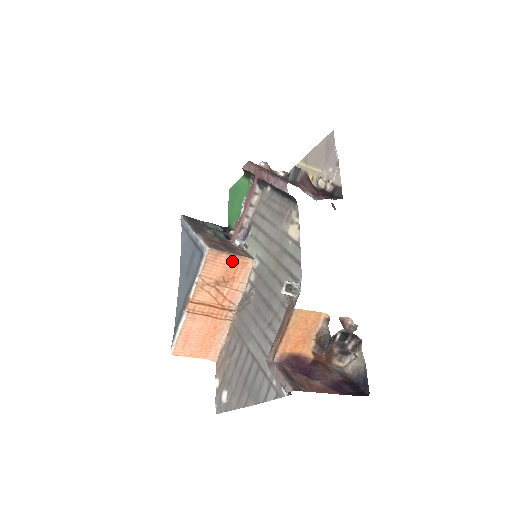
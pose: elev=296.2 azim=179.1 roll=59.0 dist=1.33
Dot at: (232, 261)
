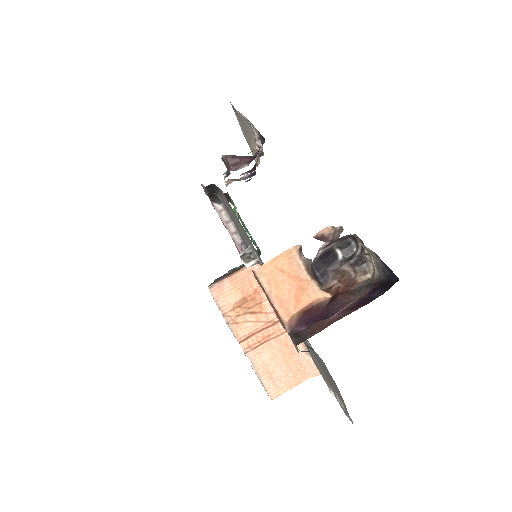
Dot at: (238, 279)
